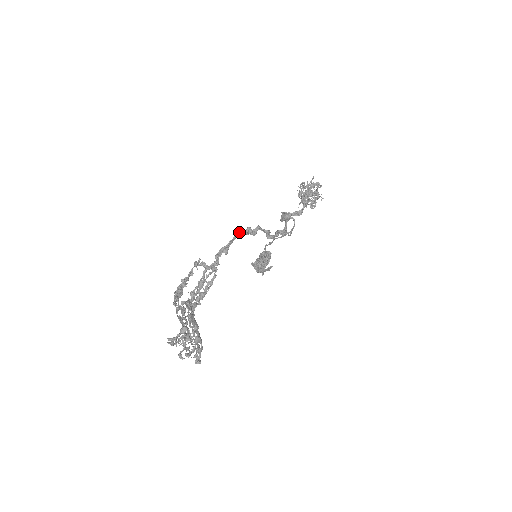
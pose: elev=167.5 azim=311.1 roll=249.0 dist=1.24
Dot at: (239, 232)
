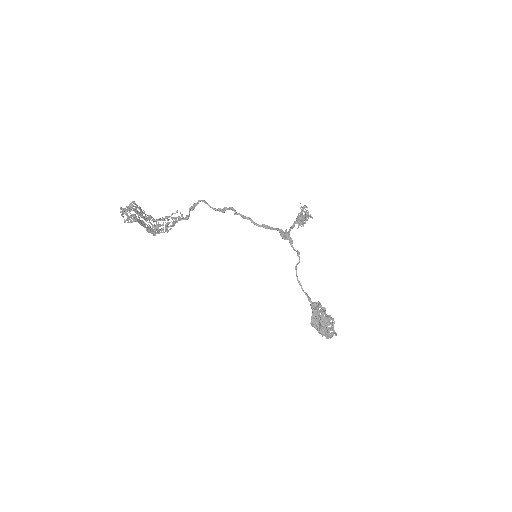
Dot at: (202, 200)
